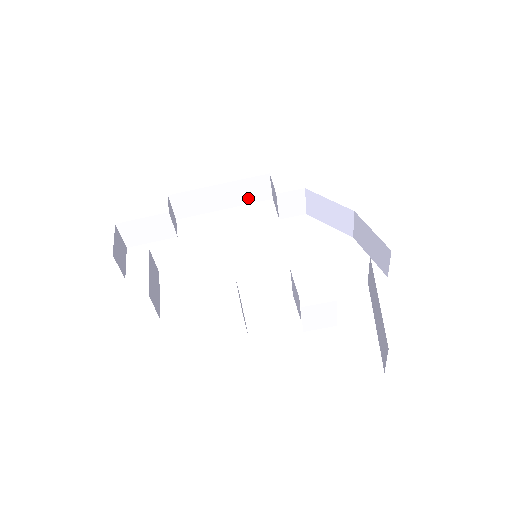
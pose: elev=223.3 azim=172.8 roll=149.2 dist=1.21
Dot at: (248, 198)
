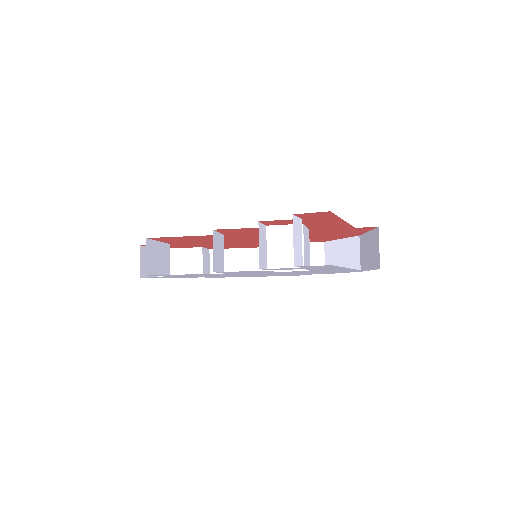
Dot at: occluded
